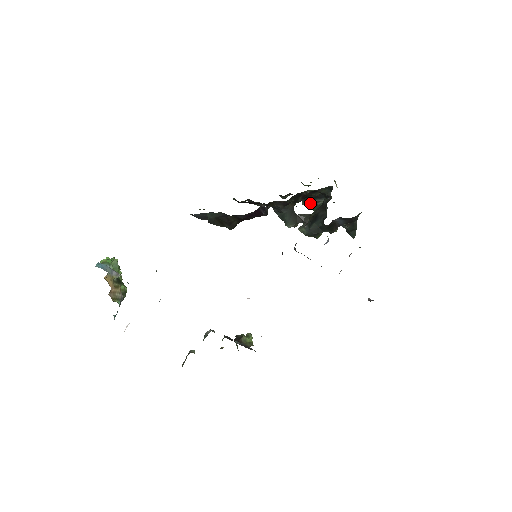
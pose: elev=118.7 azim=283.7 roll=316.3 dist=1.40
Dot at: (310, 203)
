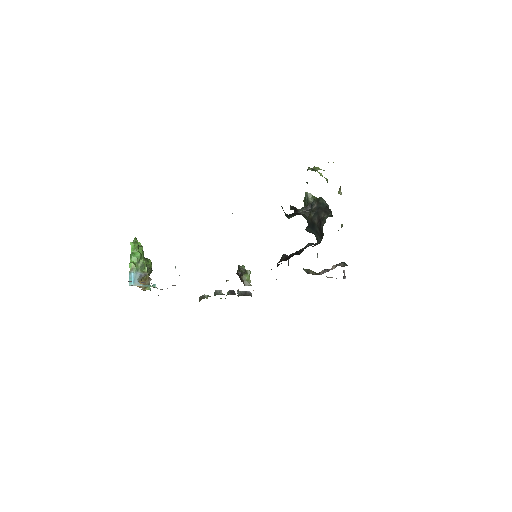
Dot at: occluded
